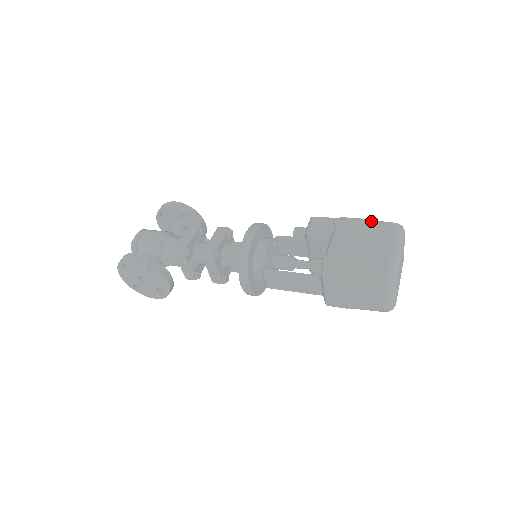
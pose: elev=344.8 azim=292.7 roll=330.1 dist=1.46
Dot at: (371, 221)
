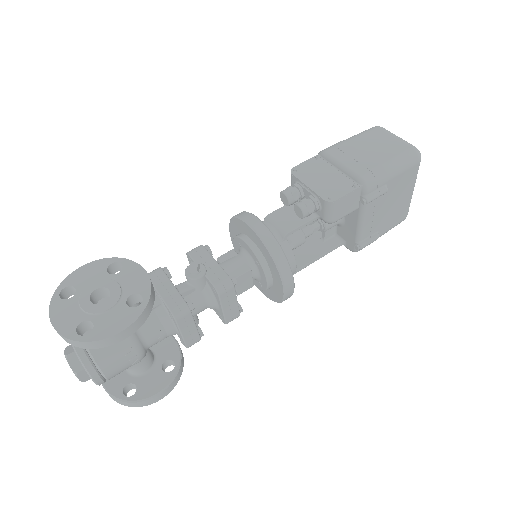
Dot at: (398, 174)
